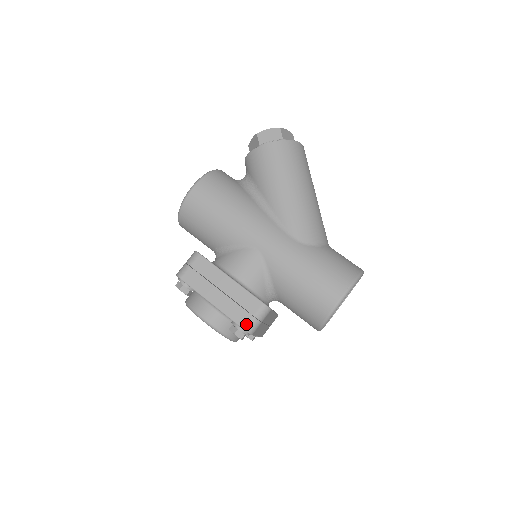
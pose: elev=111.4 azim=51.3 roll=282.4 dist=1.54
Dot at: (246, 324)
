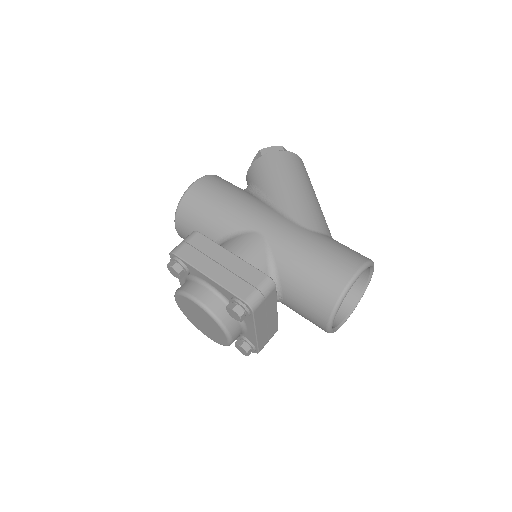
Dot at: (247, 296)
